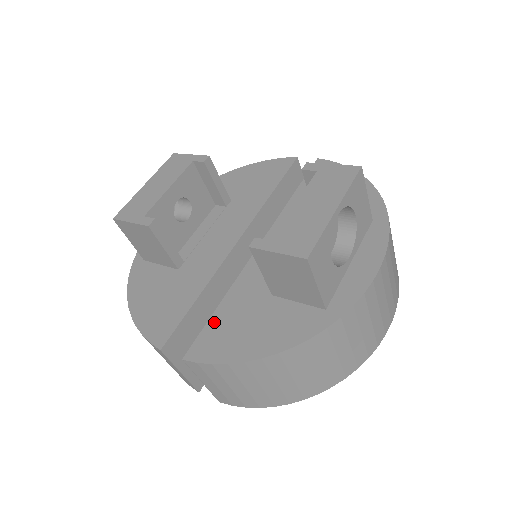
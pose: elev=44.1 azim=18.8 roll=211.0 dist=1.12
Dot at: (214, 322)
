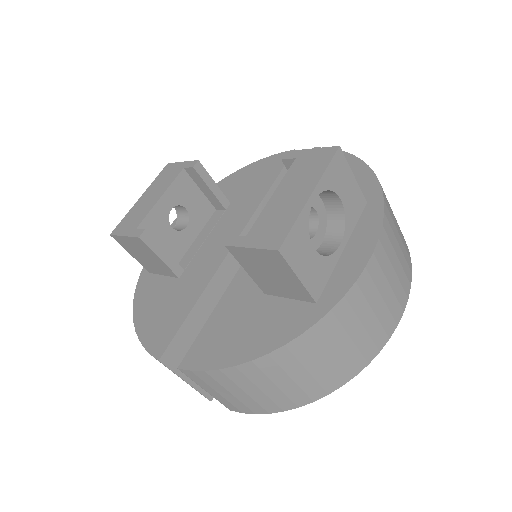
Dot at: (208, 327)
